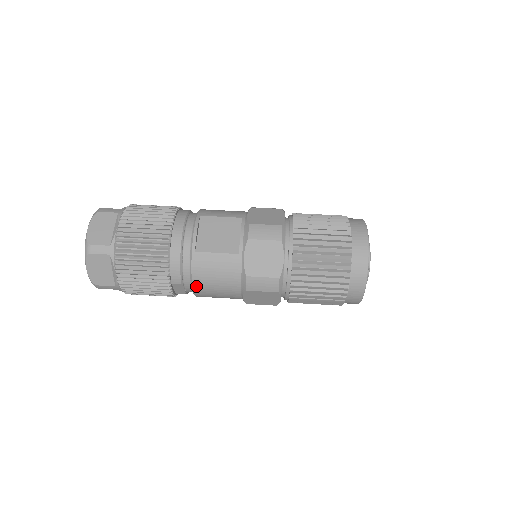
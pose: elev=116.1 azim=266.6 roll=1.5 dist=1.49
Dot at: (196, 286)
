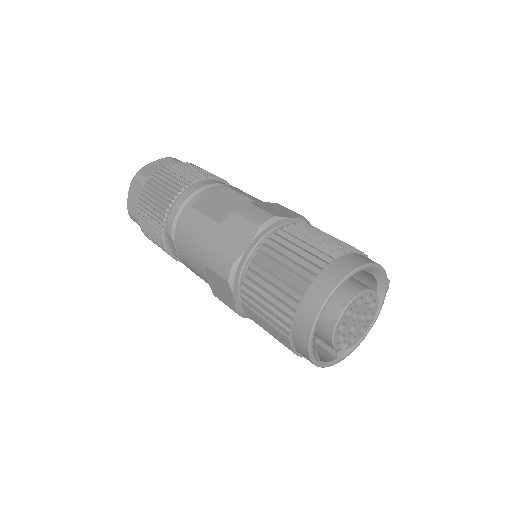
Dot at: (178, 243)
